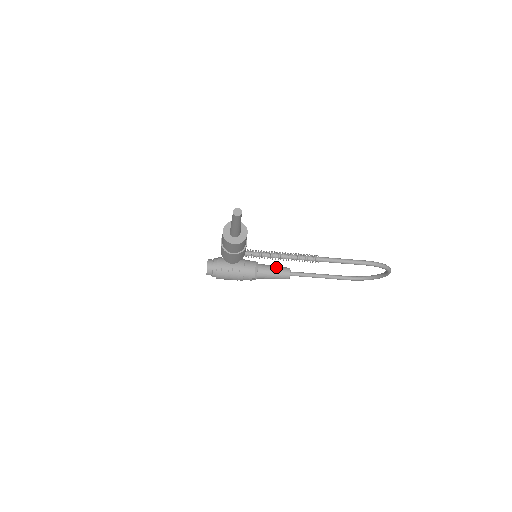
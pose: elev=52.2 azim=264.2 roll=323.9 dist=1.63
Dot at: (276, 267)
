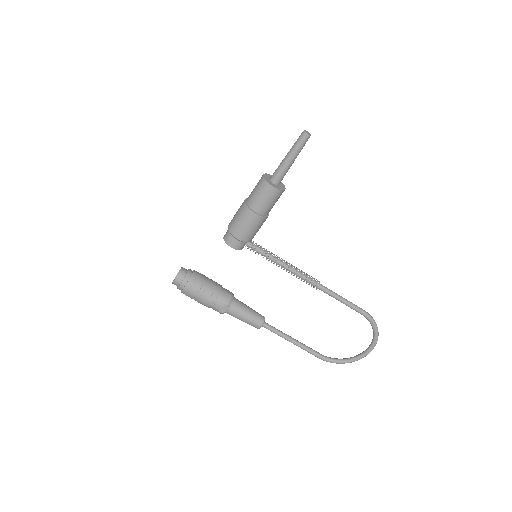
Dot at: (251, 308)
